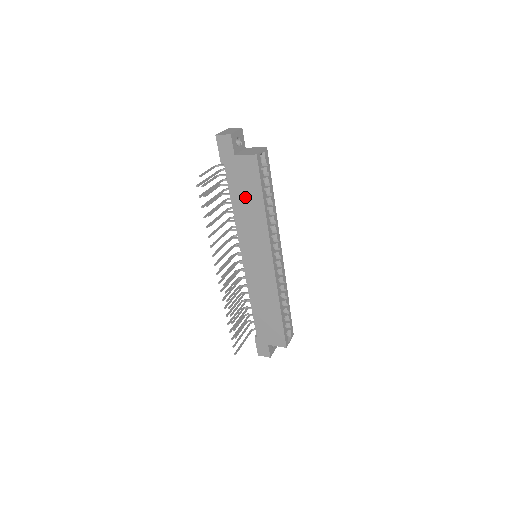
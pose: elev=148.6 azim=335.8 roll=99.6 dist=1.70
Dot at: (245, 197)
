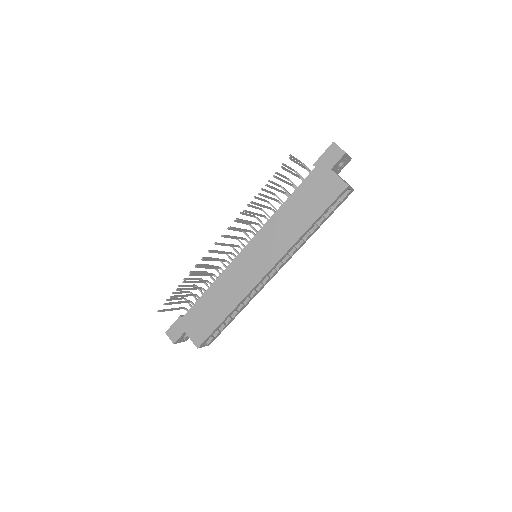
Dot at: (303, 205)
